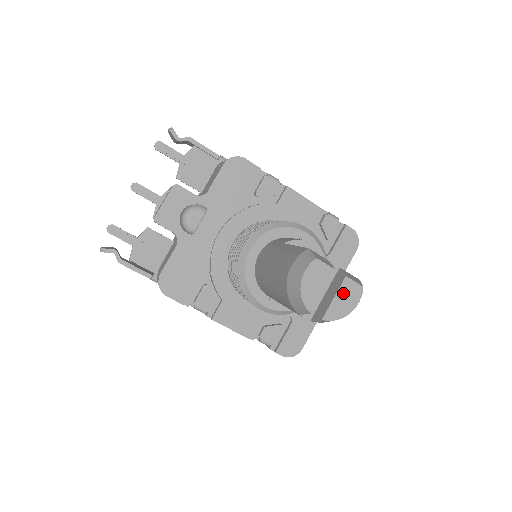
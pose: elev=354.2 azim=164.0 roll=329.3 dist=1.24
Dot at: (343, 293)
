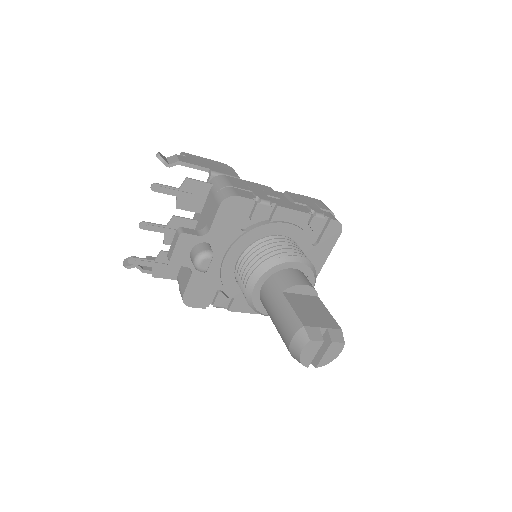
Dot at: (330, 351)
